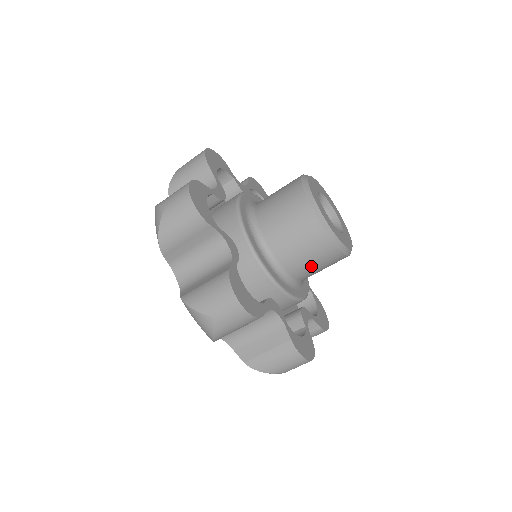
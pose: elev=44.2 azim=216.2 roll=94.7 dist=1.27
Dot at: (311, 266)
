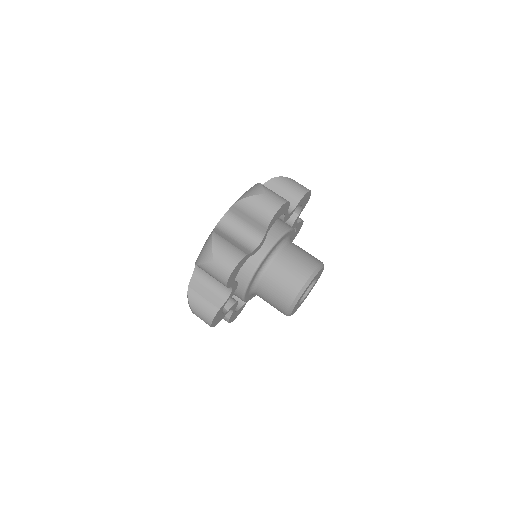
Dot at: (269, 297)
